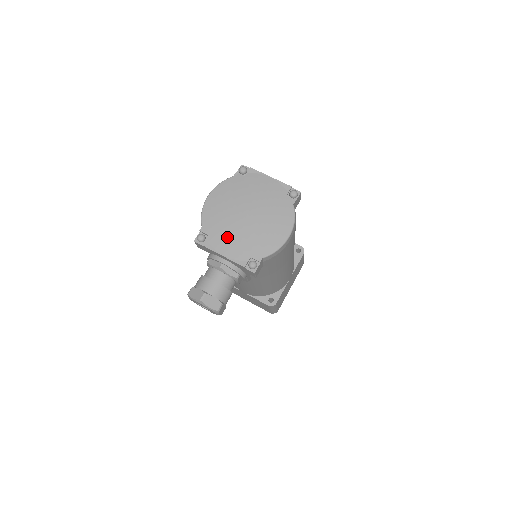
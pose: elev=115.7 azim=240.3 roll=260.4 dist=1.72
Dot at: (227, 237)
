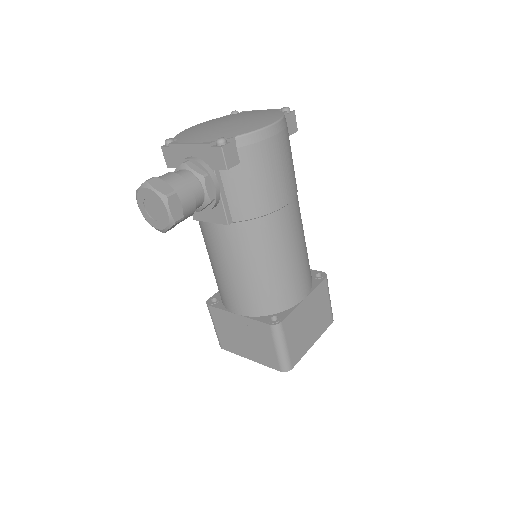
Dot at: (198, 134)
